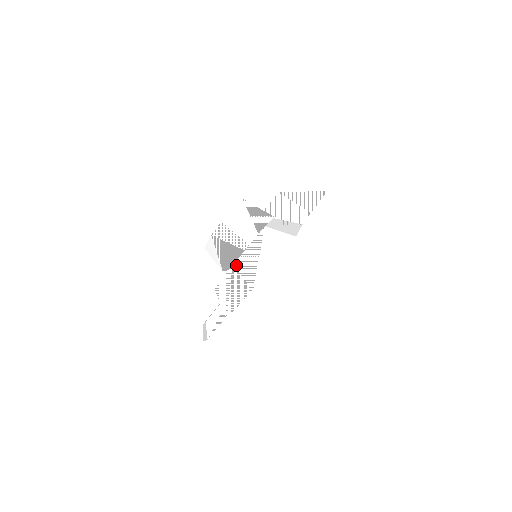
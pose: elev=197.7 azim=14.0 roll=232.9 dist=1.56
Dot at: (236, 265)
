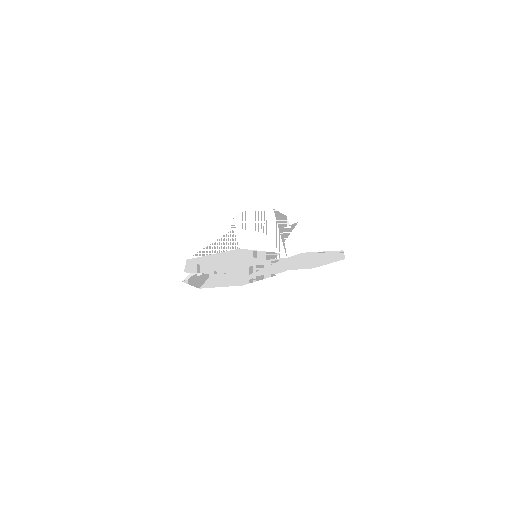
Dot at: (197, 238)
